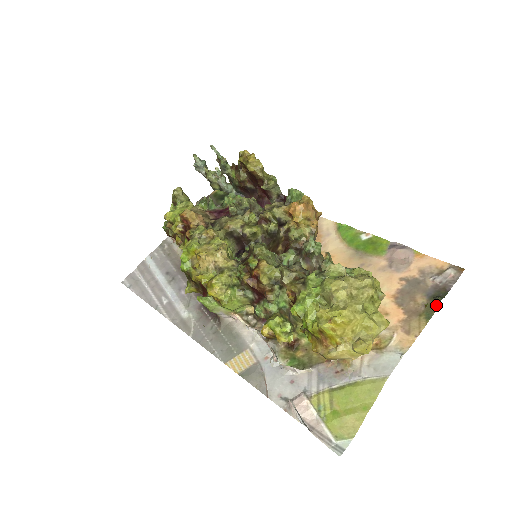
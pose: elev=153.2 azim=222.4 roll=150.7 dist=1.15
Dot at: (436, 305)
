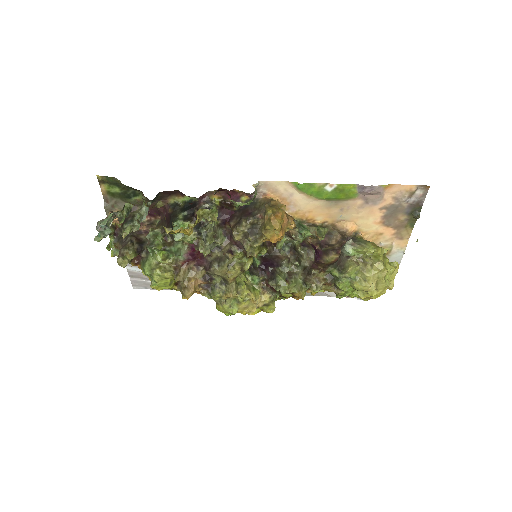
Dot at: (416, 219)
